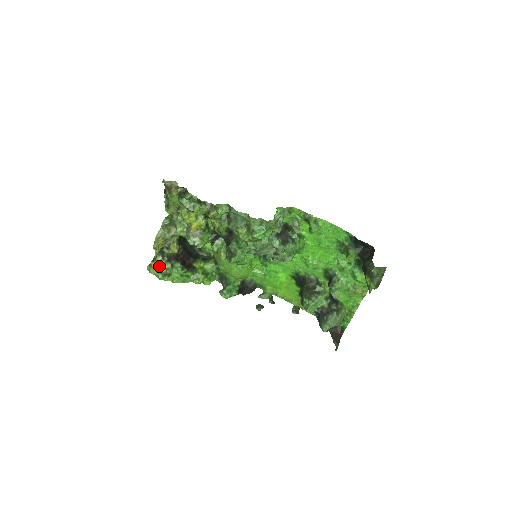
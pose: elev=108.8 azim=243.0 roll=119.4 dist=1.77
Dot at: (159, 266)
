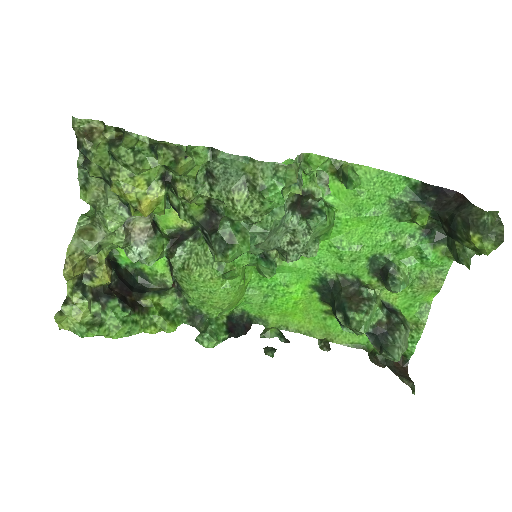
Dot at: (78, 311)
